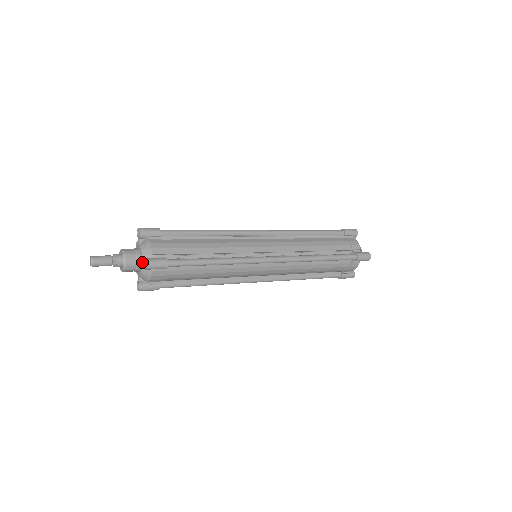
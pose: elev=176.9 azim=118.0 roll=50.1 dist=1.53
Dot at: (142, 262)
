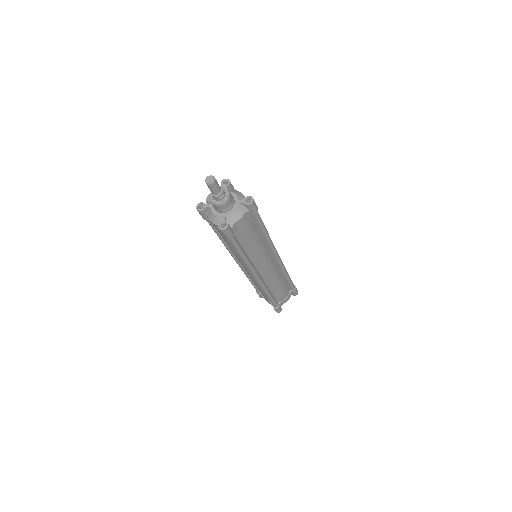
Dot at: (240, 201)
